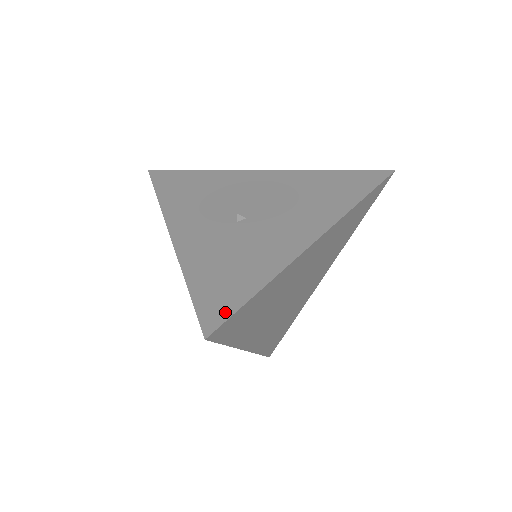
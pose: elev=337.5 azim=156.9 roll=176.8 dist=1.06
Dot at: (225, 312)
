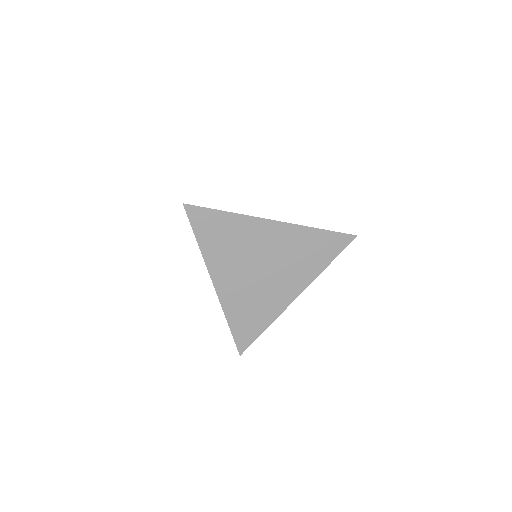
Dot at: (201, 207)
